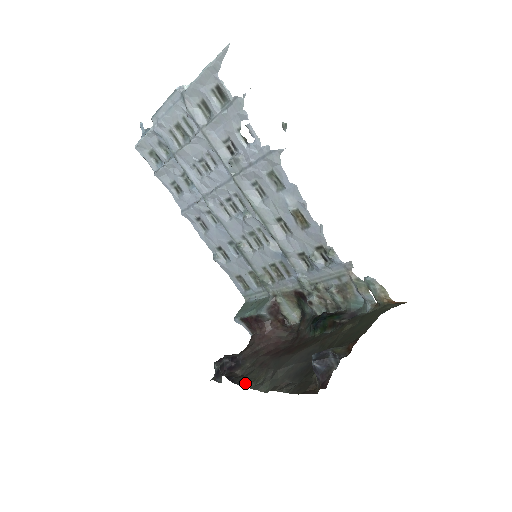
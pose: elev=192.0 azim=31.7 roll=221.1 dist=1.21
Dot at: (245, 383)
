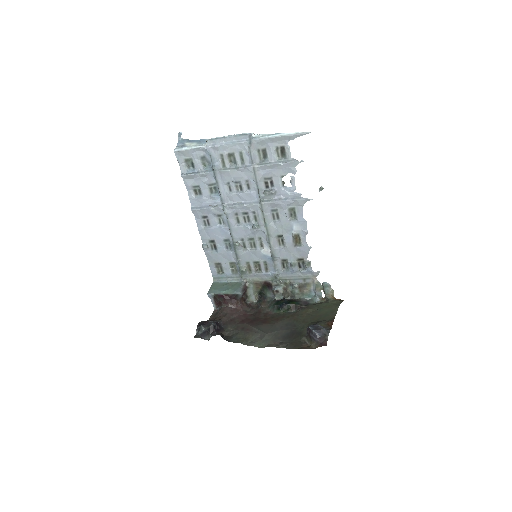
Dot at: (237, 341)
